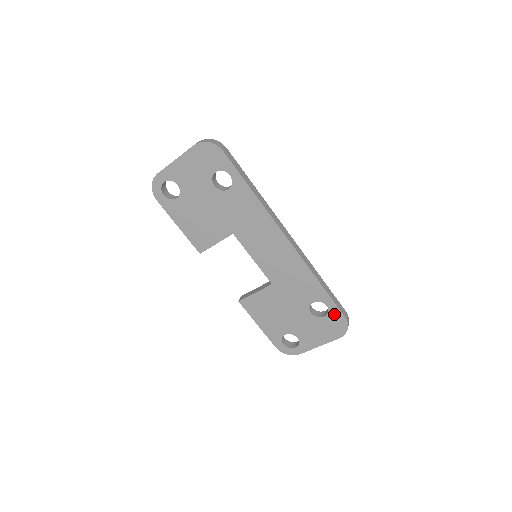
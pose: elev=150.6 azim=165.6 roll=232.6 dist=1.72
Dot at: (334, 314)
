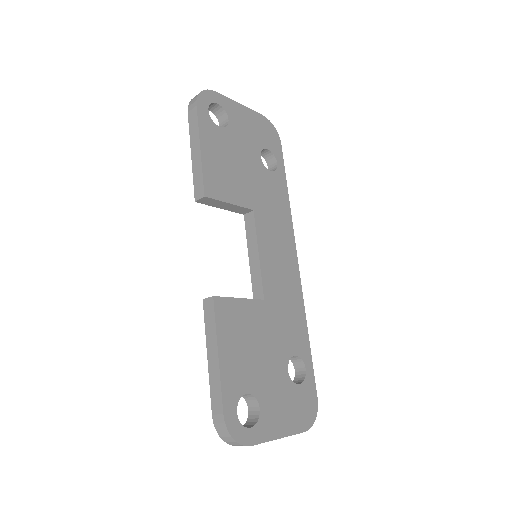
Dot at: (309, 386)
